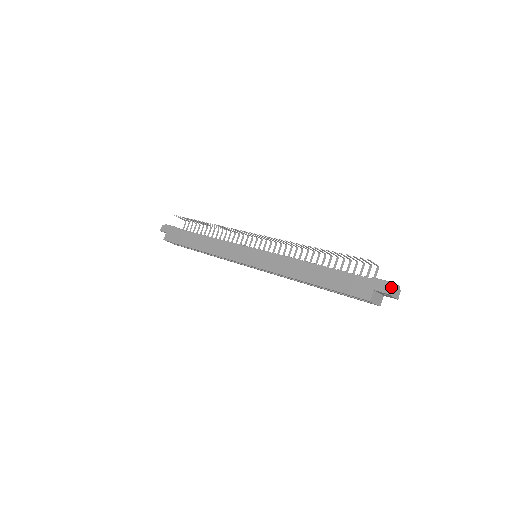
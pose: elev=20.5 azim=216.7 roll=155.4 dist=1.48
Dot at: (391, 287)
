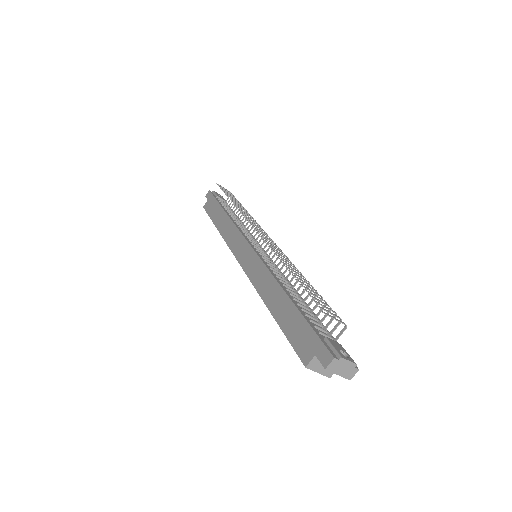
Dot at: (333, 361)
